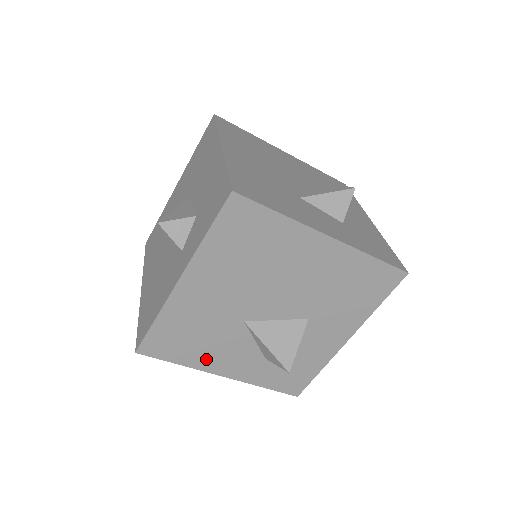
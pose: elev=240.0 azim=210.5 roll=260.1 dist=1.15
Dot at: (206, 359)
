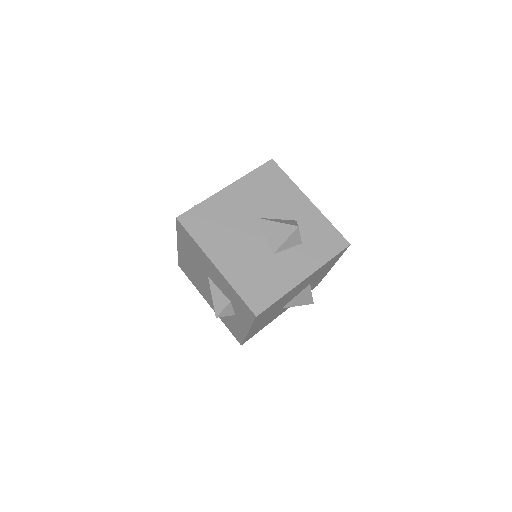
Dot at: occluded
